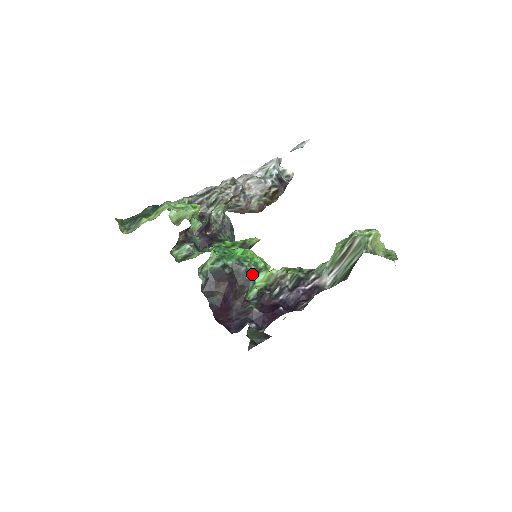
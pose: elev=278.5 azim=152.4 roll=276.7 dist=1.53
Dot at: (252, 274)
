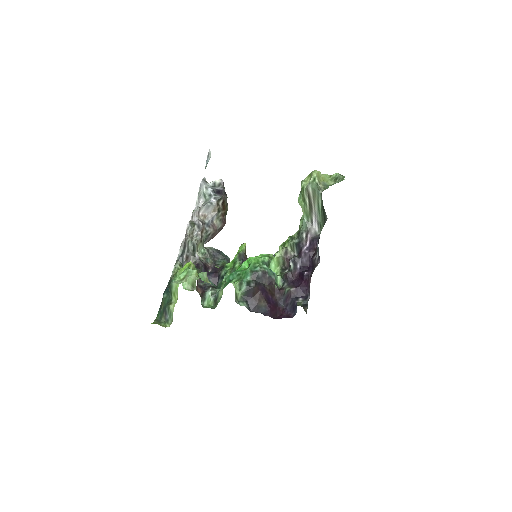
Dot at: (268, 271)
